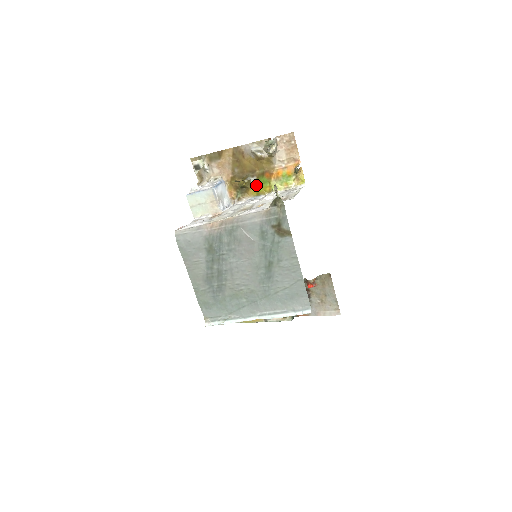
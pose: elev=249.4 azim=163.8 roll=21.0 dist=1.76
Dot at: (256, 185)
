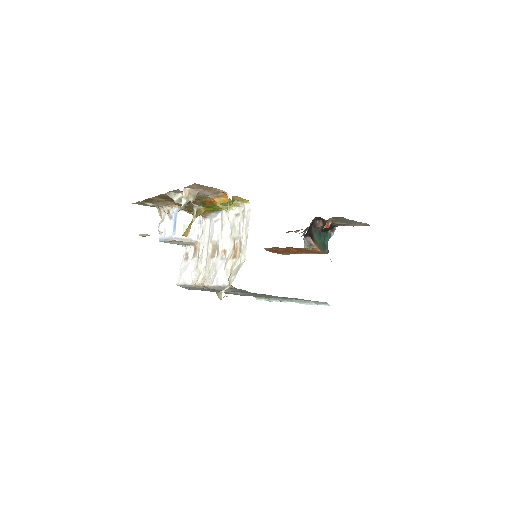
Dot at: (207, 208)
